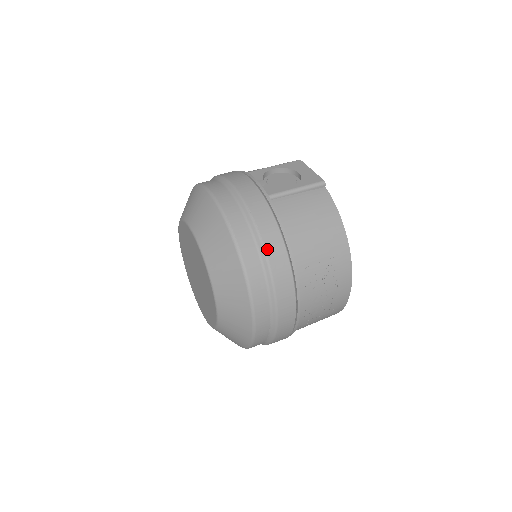
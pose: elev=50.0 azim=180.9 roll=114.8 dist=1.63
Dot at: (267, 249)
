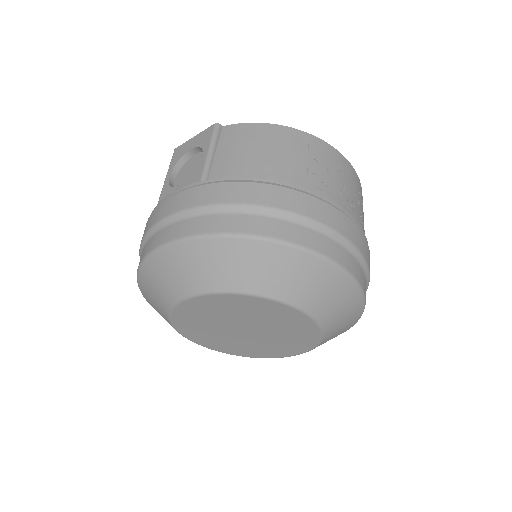
Dot at: (266, 204)
